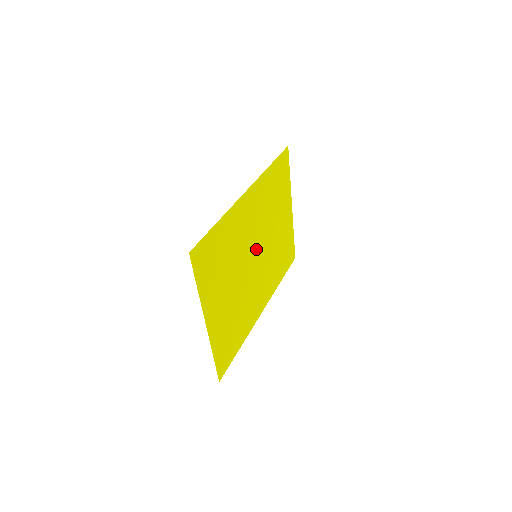
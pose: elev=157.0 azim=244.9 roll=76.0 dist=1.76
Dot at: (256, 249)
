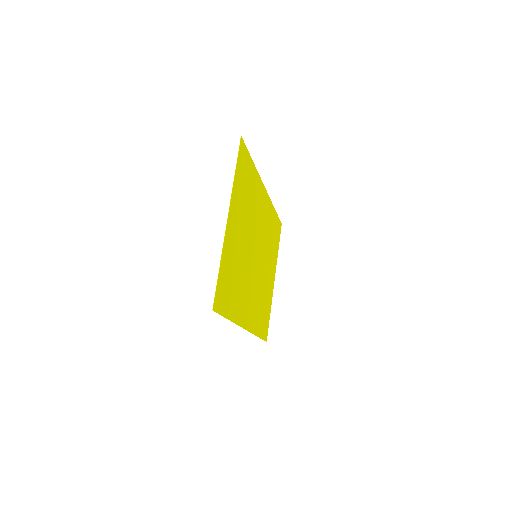
Dot at: (257, 250)
